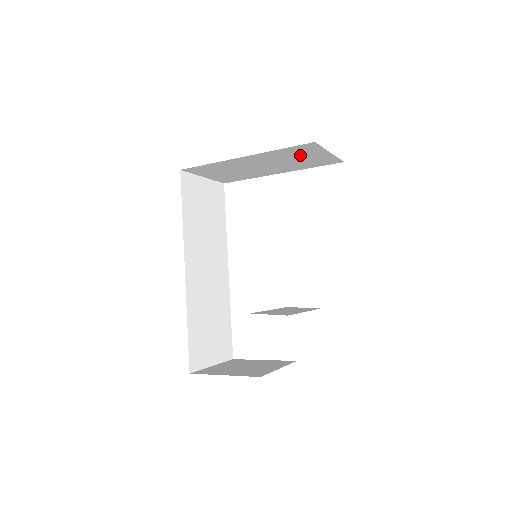
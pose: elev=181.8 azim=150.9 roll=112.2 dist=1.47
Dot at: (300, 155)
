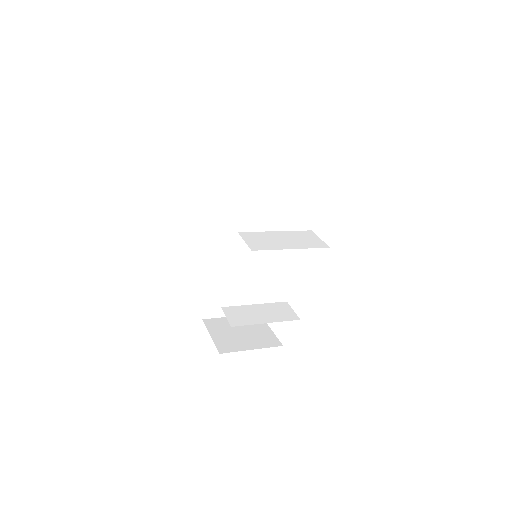
Dot at: occluded
